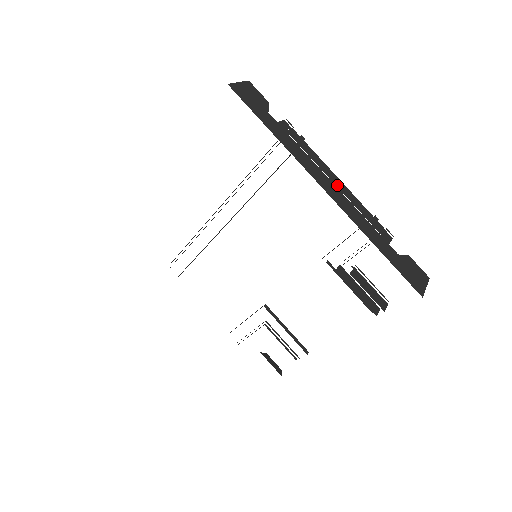
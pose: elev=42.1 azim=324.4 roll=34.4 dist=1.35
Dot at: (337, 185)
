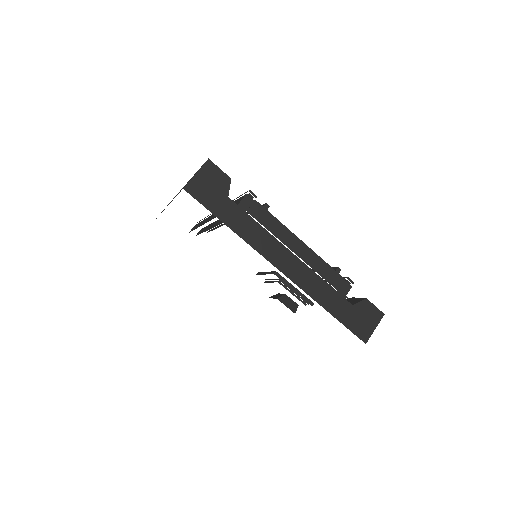
Dot at: (298, 253)
